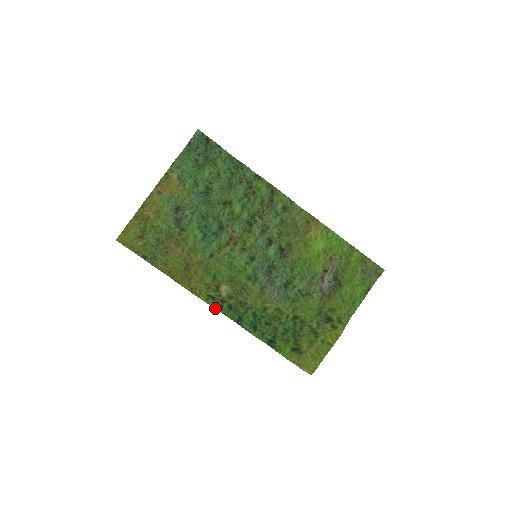
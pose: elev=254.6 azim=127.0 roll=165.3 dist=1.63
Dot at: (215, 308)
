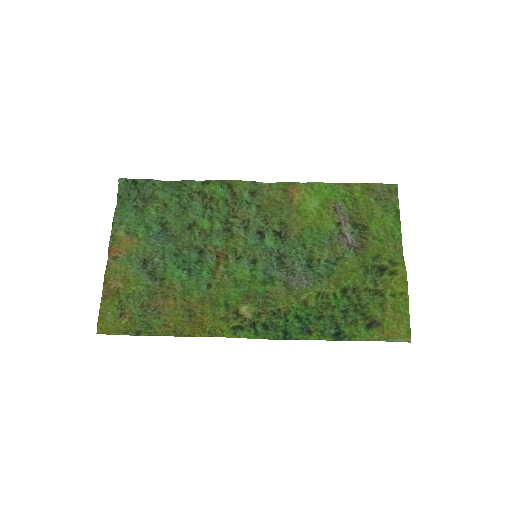
Dot at: (250, 338)
